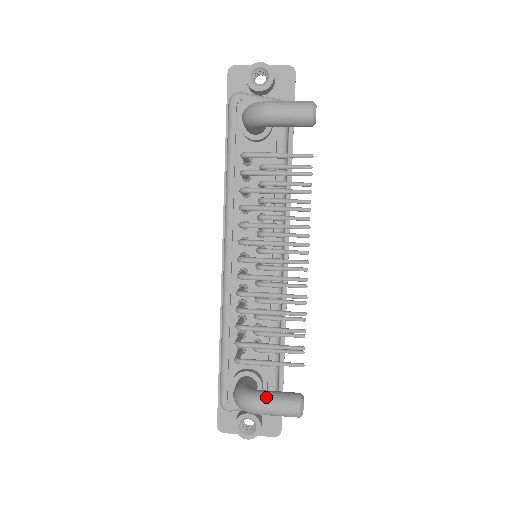
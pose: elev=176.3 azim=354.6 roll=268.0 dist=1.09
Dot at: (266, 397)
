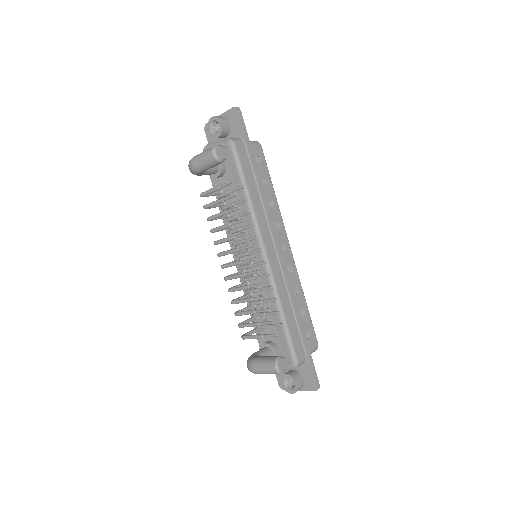
Dot at: (256, 361)
